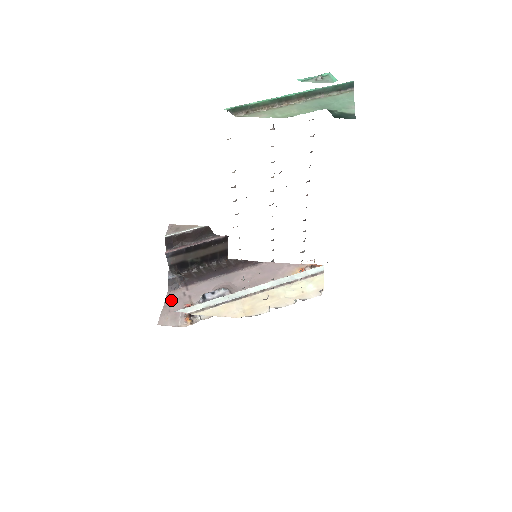
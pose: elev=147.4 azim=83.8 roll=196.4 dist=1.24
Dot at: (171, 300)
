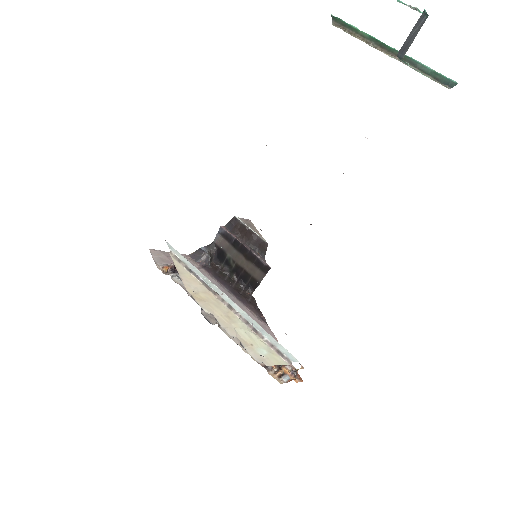
Dot at: occluded
